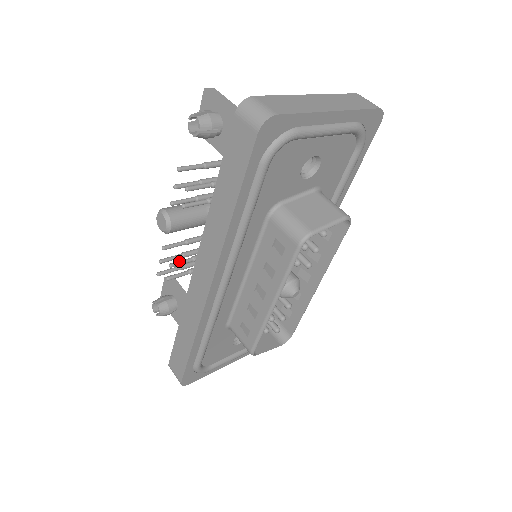
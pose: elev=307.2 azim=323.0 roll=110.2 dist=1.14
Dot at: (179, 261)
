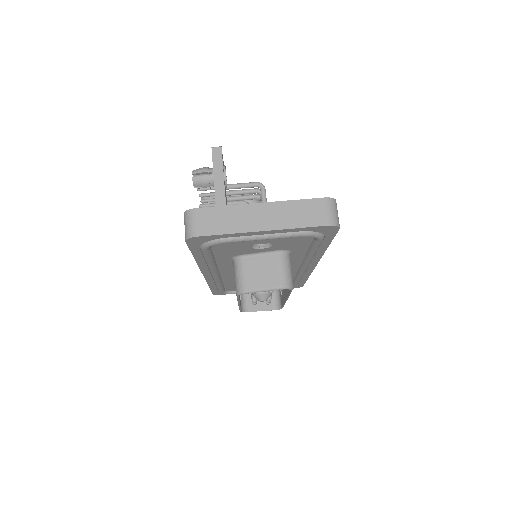
Dot at: occluded
